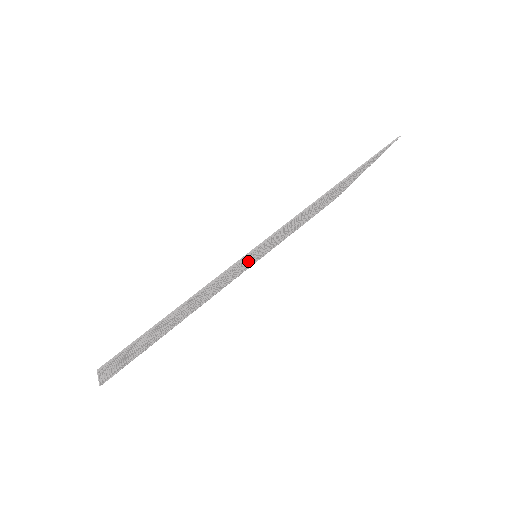
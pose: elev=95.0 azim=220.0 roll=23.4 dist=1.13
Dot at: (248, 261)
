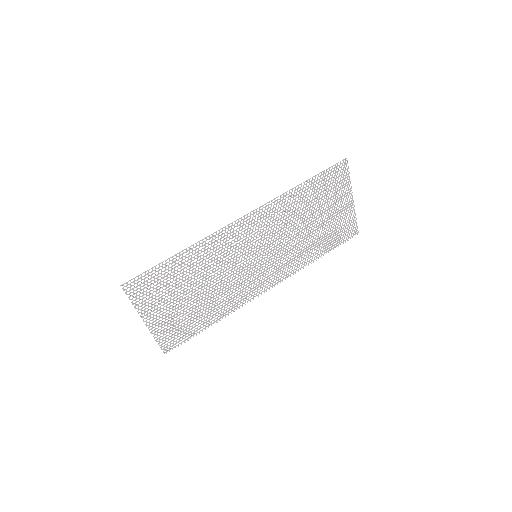
Dot at: occluded
